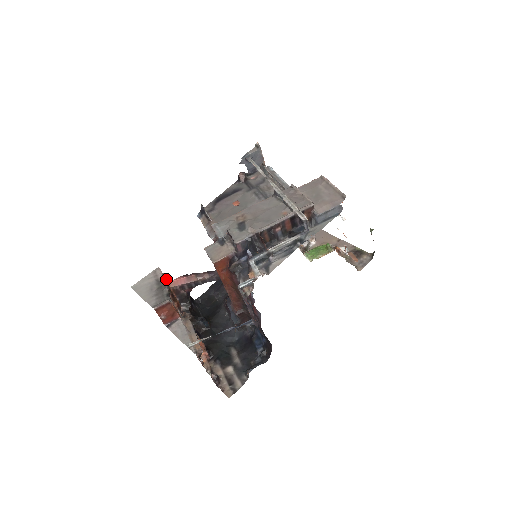
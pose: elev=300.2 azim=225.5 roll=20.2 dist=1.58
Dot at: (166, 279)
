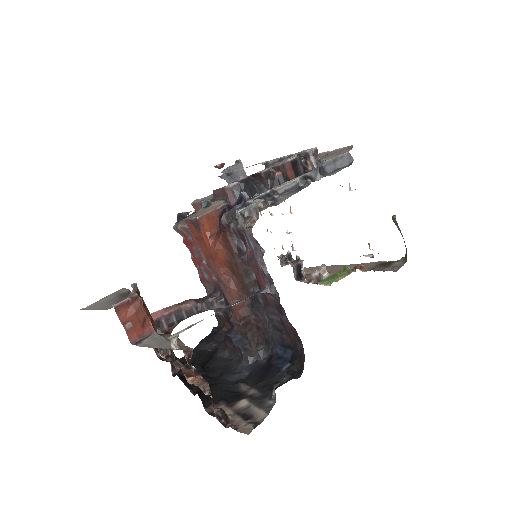
Dot at: occluded
